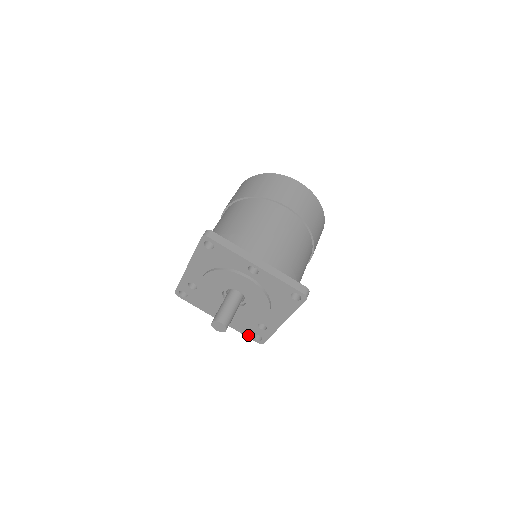
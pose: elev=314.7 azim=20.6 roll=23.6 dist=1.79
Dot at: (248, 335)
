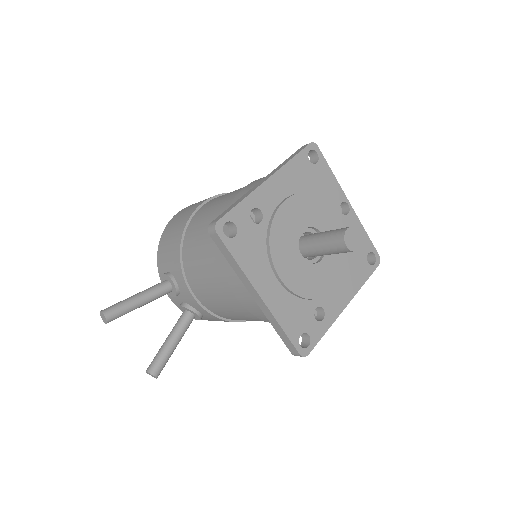
Dot at: (292, 335)
